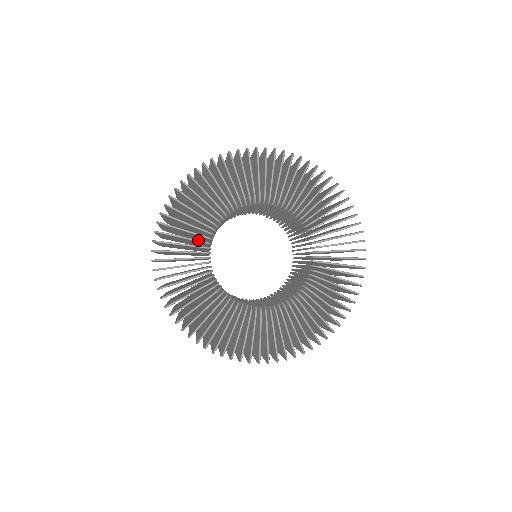
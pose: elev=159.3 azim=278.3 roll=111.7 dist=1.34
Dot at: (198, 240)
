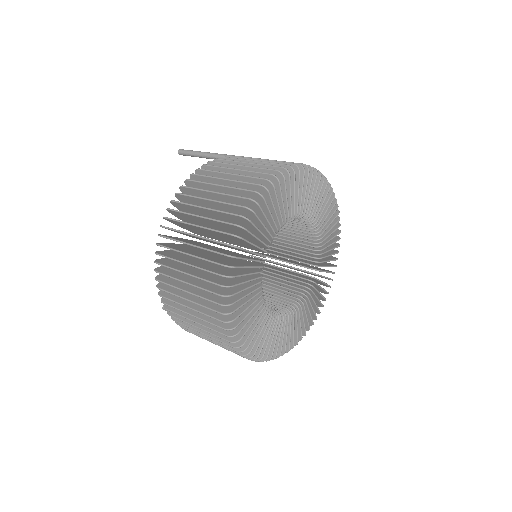
Dot at: (262, 255)
